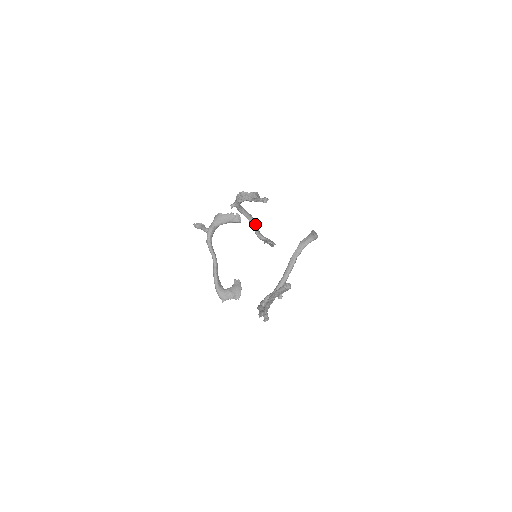
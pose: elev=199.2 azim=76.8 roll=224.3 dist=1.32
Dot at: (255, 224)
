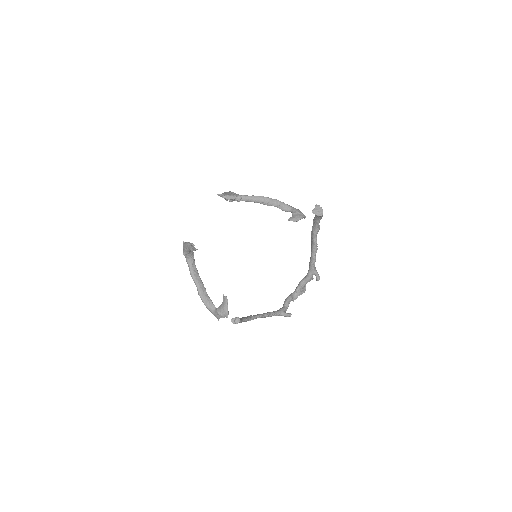
Dot at: (272, 202)
